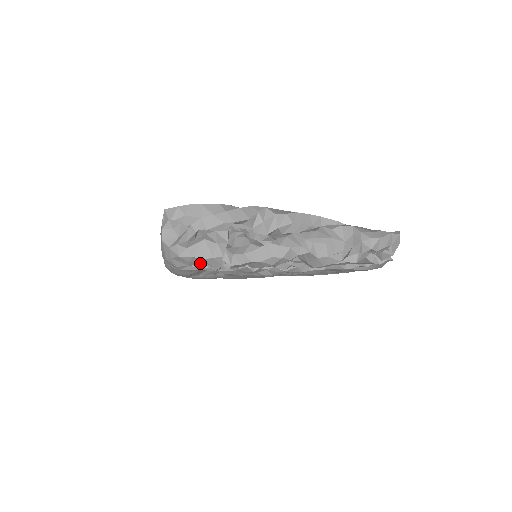
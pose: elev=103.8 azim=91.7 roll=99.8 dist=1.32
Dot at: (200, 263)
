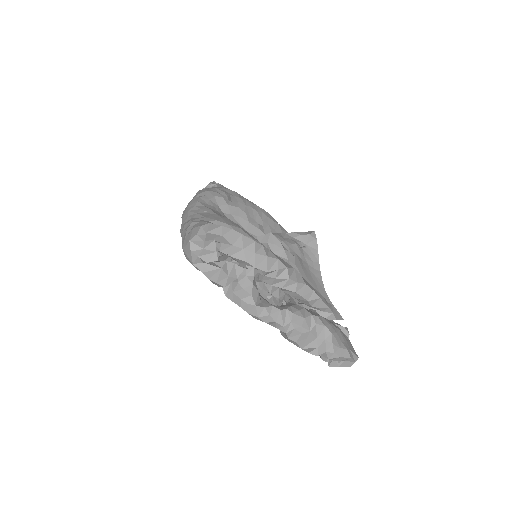
Dot at: occluded
